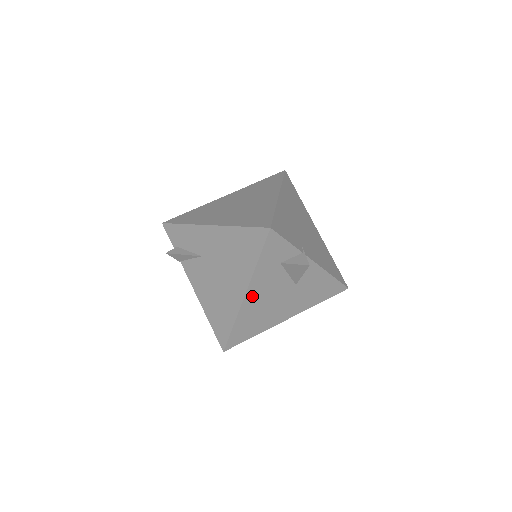
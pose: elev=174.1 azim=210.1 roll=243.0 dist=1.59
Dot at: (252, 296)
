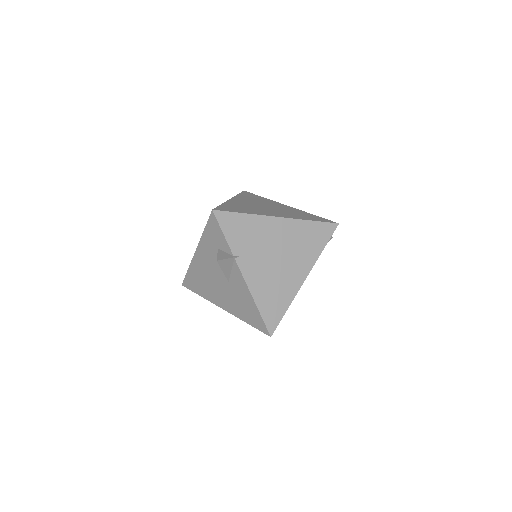
Dot at: (200, 257)
